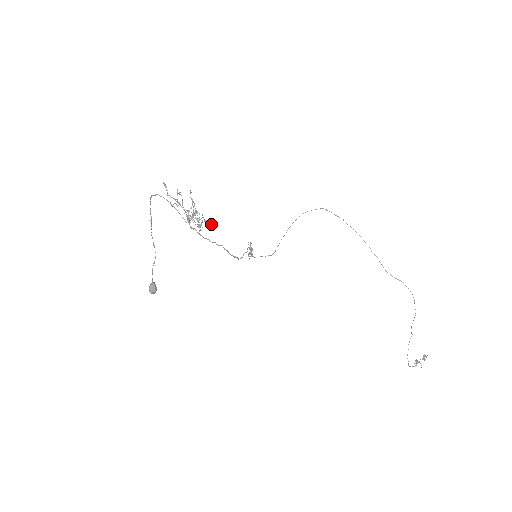
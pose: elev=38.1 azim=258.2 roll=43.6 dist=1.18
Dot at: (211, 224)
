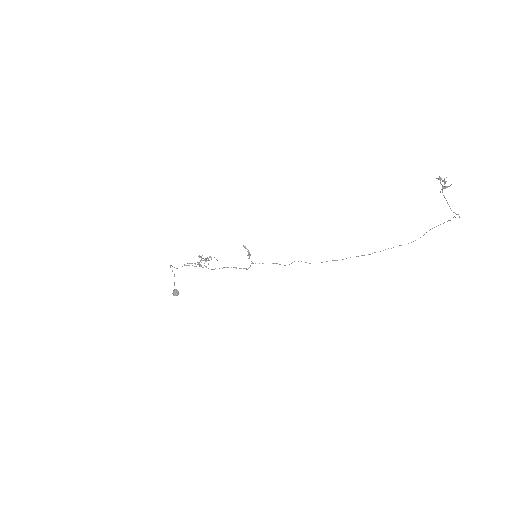
Dot at: occluded
